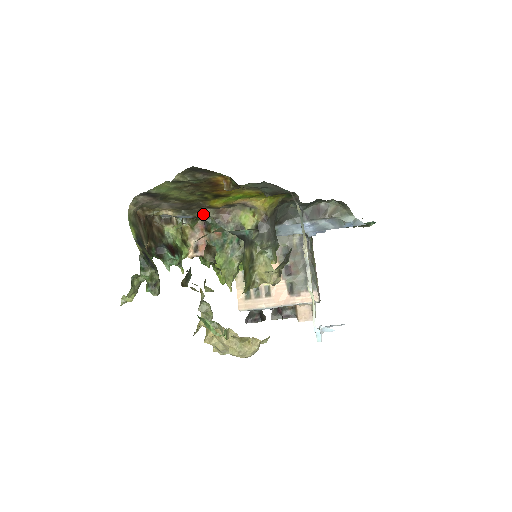
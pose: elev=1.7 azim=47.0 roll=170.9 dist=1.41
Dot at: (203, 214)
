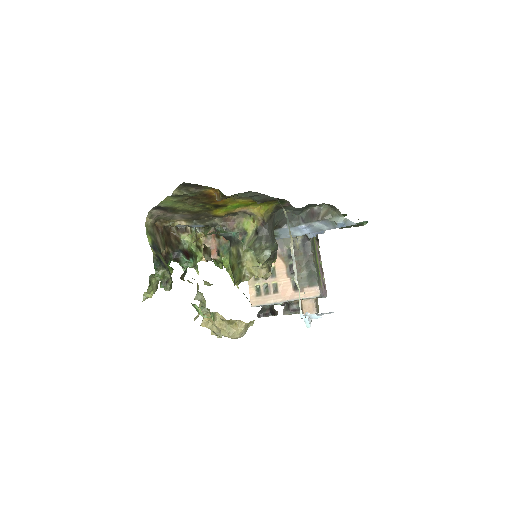
Dot at: (212, 223)
